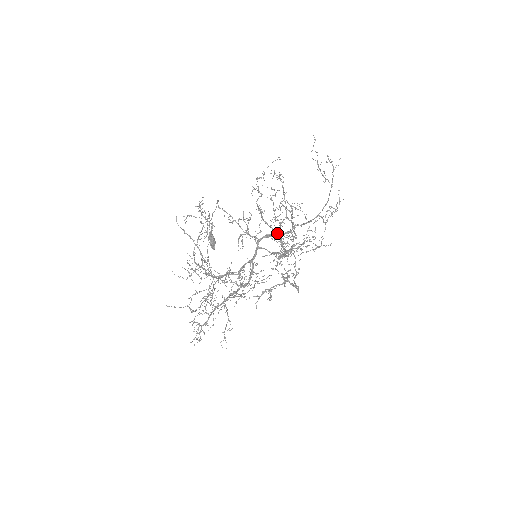
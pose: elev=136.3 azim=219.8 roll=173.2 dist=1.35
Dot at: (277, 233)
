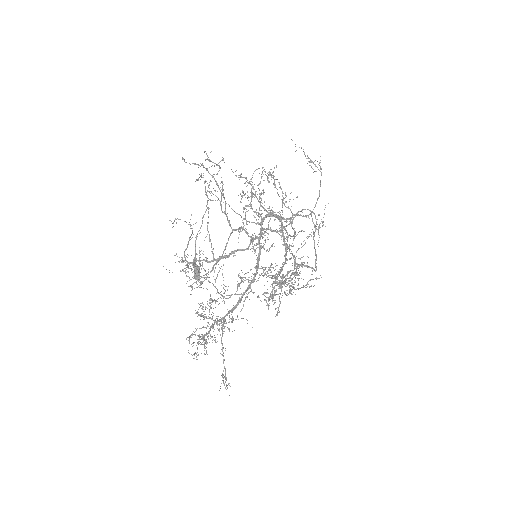
Dot at: (279, 216)
